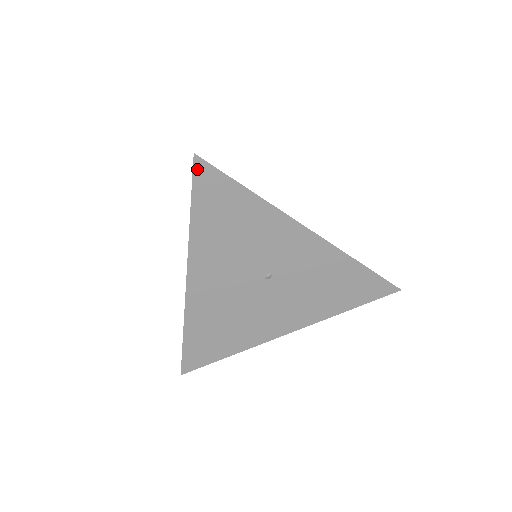
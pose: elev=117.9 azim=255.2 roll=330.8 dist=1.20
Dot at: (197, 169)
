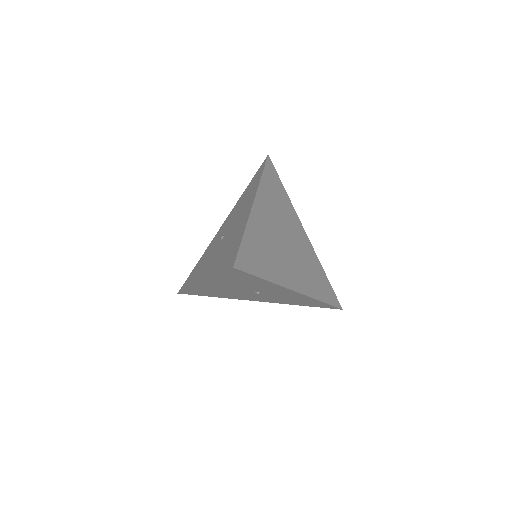
Dot at: (232, 270)
